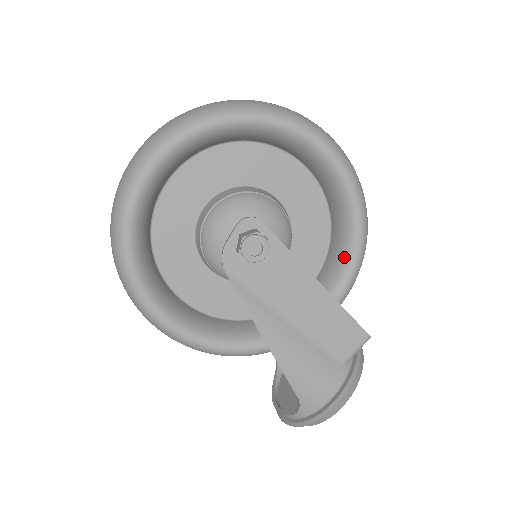
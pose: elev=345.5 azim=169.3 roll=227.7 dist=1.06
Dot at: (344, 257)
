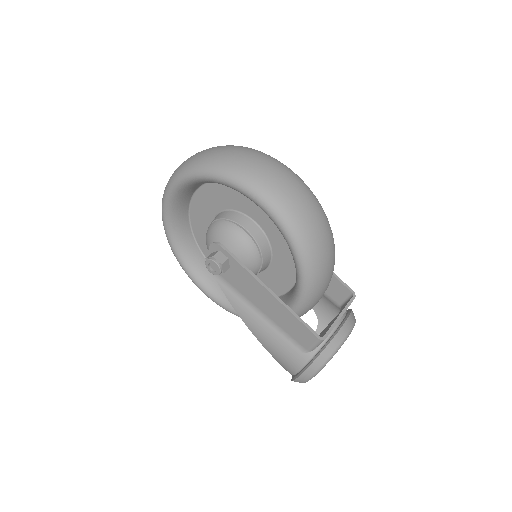
Dot at: (296, 275)
